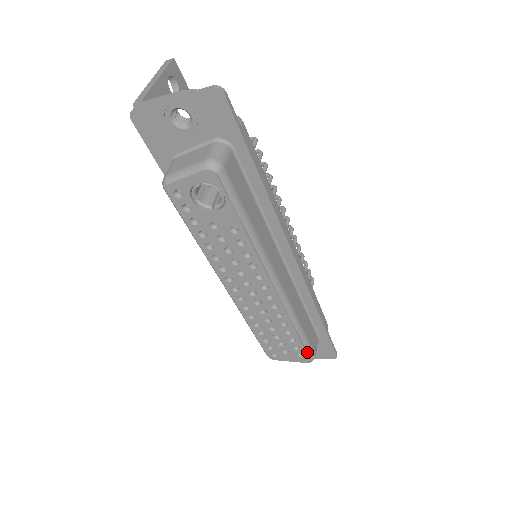
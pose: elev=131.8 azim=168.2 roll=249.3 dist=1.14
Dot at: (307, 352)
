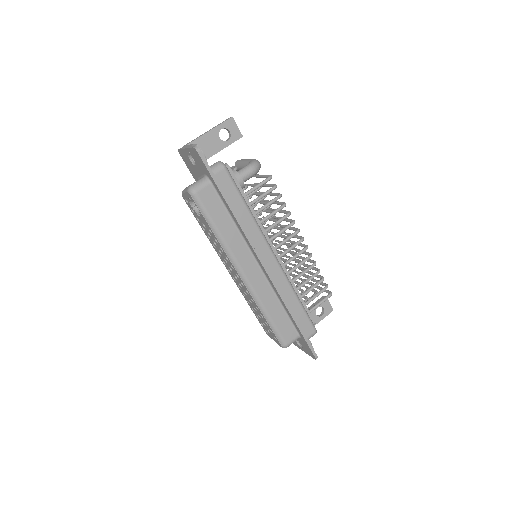
Dot at: (278, 338)
